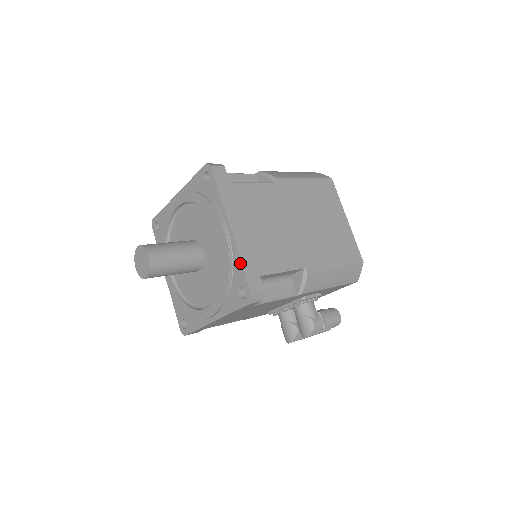
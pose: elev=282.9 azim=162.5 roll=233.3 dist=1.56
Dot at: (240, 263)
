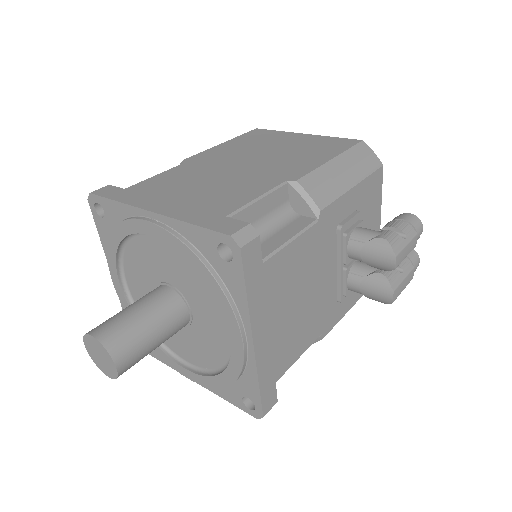
Dot at: (188, 226)
